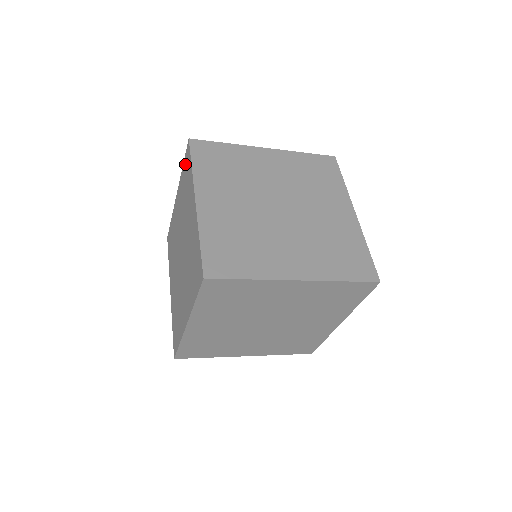
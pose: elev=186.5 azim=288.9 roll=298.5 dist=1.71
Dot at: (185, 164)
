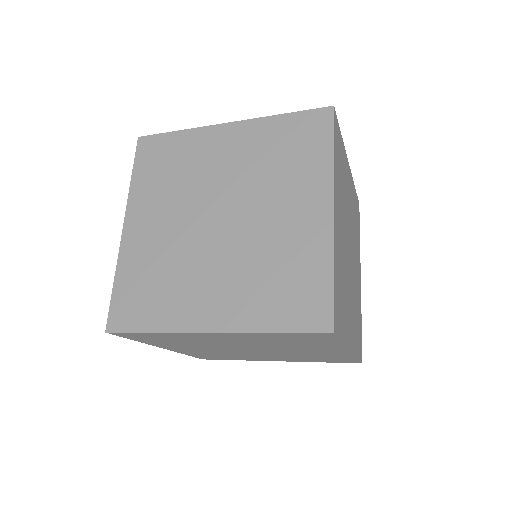
Dot at: occluded
